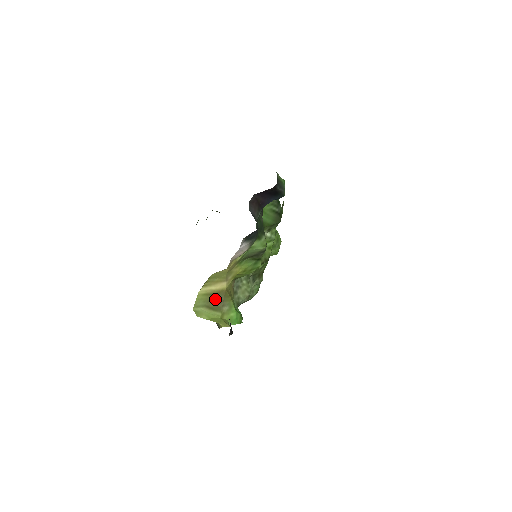
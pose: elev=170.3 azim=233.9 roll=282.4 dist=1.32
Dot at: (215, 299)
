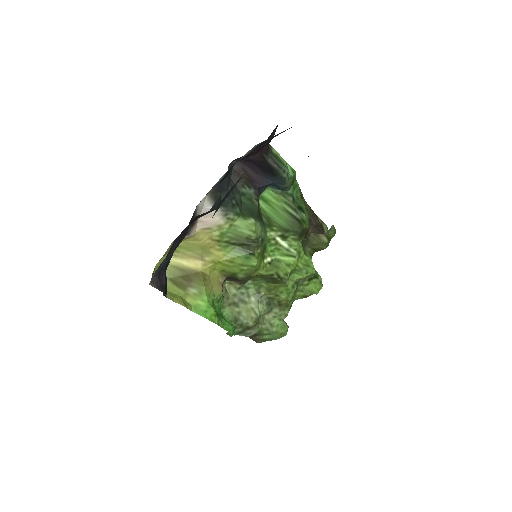
Dot at: (184, 276)
